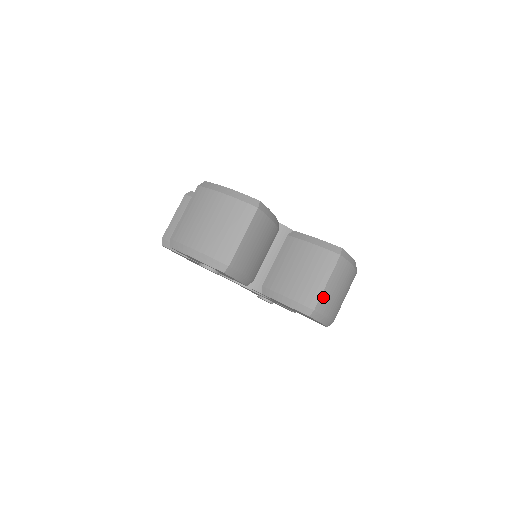
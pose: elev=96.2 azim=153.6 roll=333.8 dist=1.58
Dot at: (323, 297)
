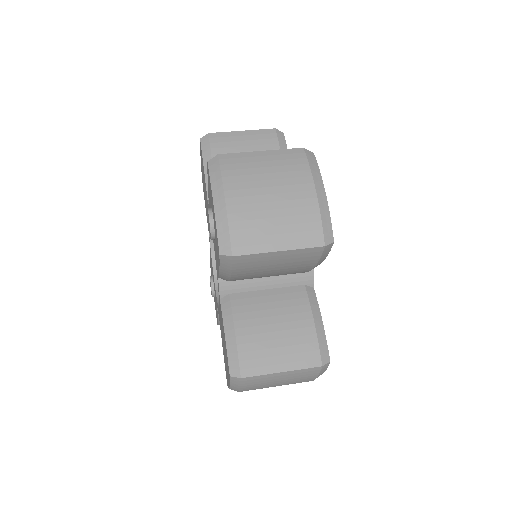
Dot at: (262, 377)
